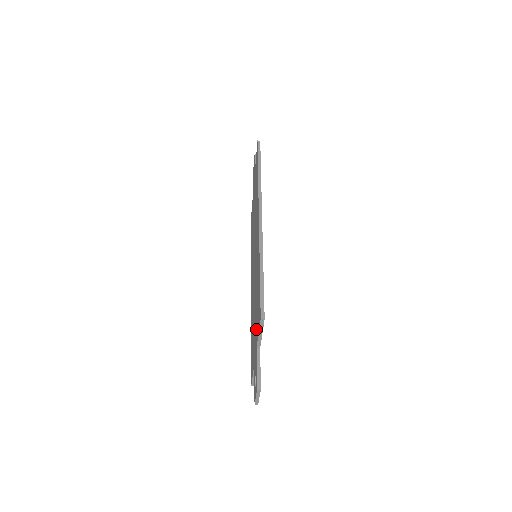
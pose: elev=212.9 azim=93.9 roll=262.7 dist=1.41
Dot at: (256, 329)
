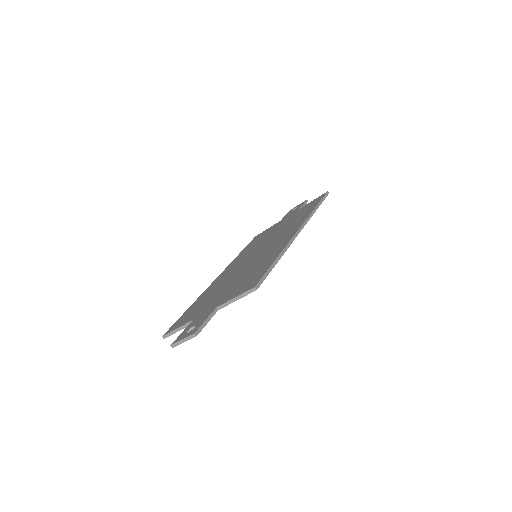
Dot at: (226, 296)
